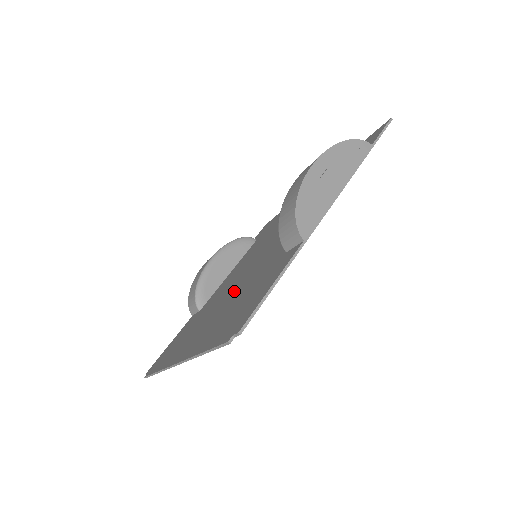
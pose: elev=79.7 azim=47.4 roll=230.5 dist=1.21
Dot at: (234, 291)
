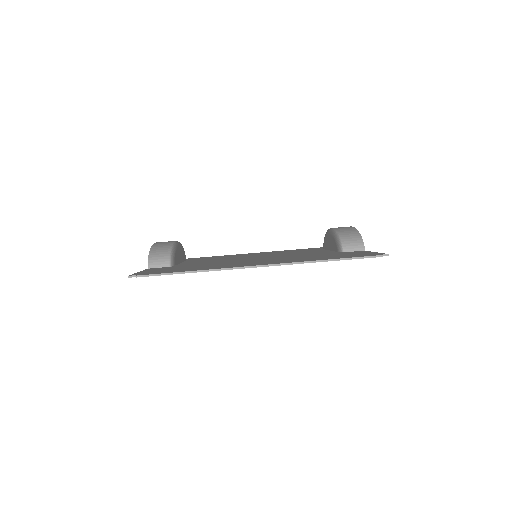
Dot at: (272, 258)
